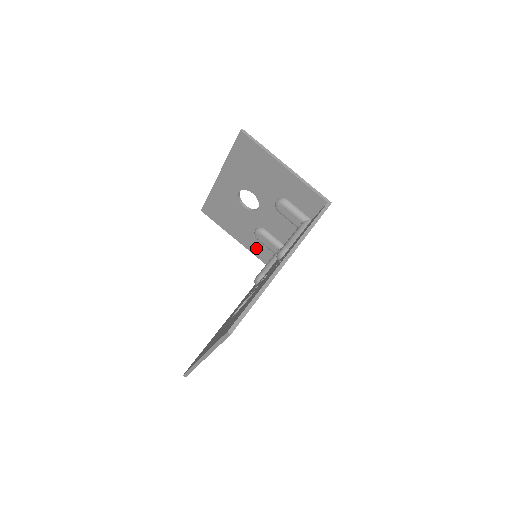
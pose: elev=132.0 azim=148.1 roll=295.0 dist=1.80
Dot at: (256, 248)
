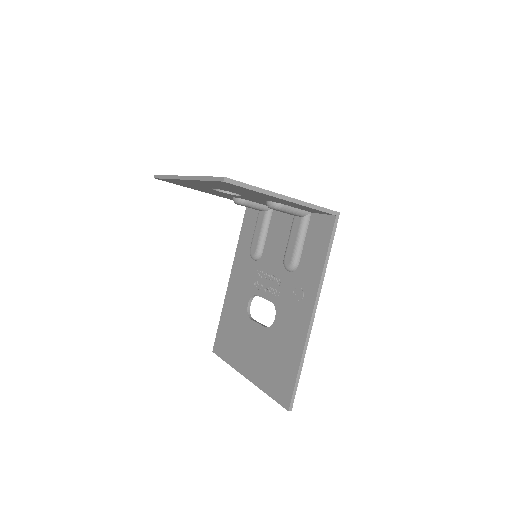
Dot at: occluded
